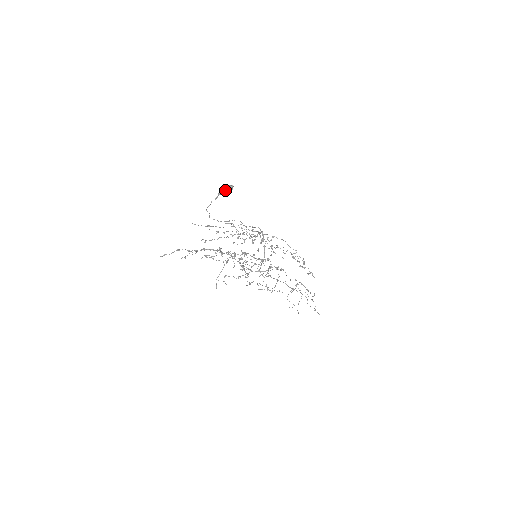
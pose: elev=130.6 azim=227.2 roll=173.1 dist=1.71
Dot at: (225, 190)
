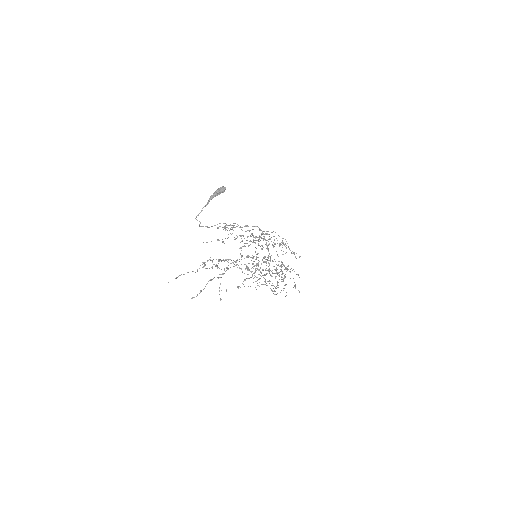
Dot at: (217, 194)
